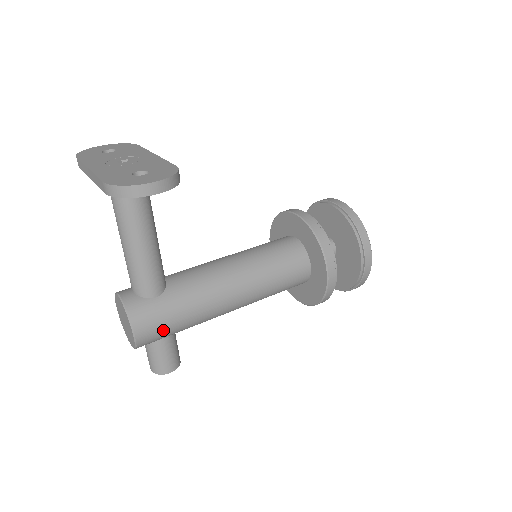
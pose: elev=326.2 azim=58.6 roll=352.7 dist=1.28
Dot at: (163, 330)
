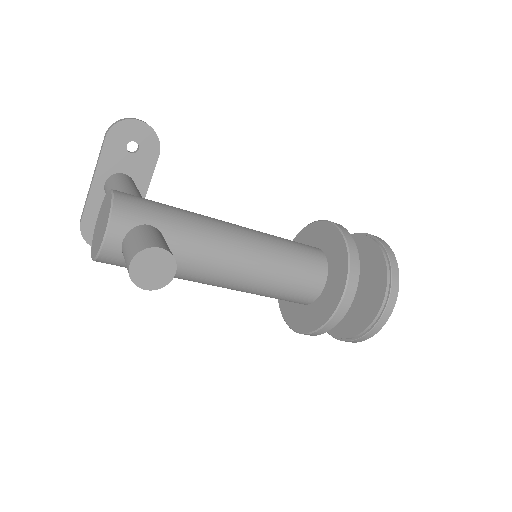
Dot at: (148, 204)
